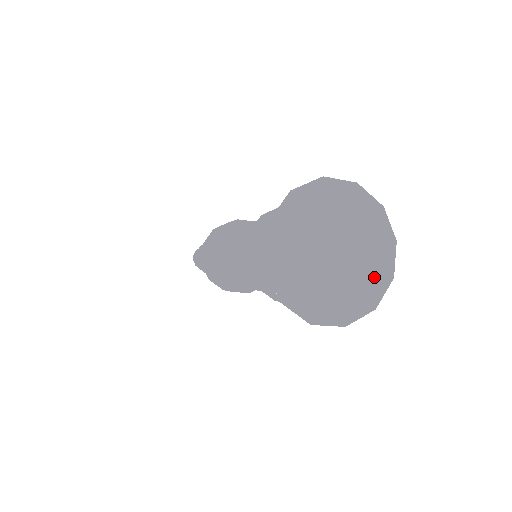
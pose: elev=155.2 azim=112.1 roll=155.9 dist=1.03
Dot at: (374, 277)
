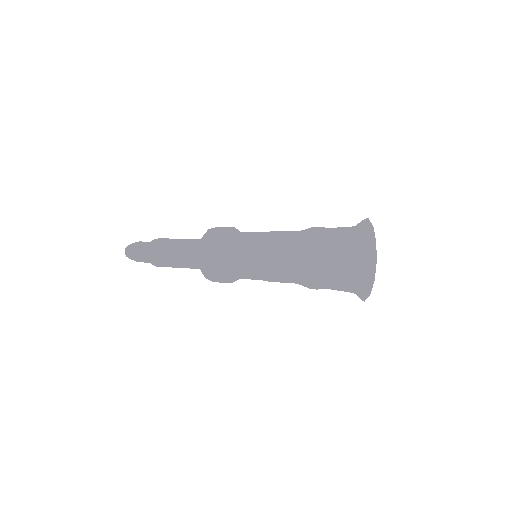
Dot at: (371, 278)
